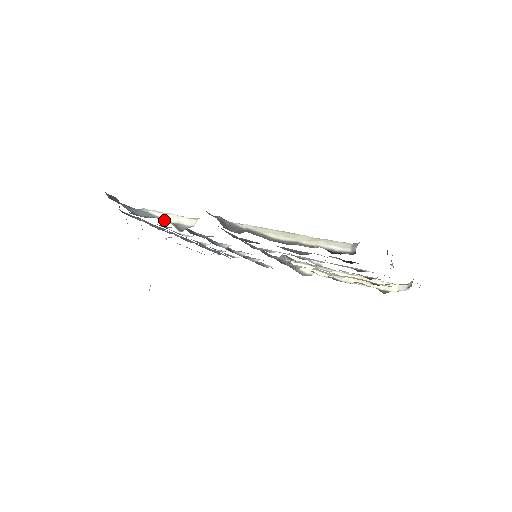
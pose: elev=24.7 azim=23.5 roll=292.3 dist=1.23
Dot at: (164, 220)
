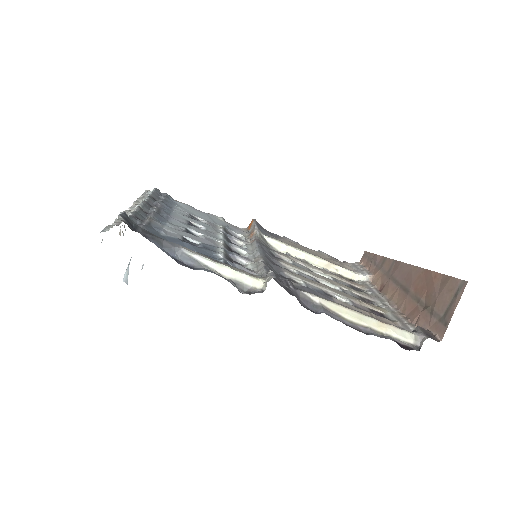
Dot at: (218, 273)
